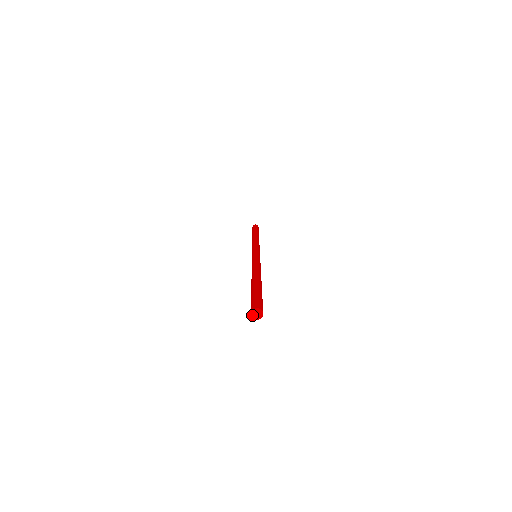
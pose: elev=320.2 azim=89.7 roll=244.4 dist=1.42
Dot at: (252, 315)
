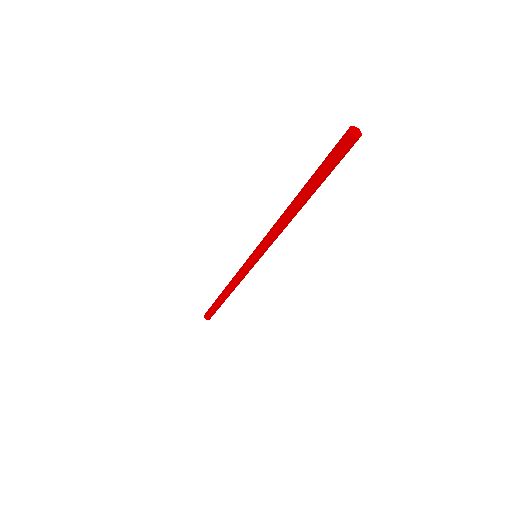
Dot at: (352, 134)
